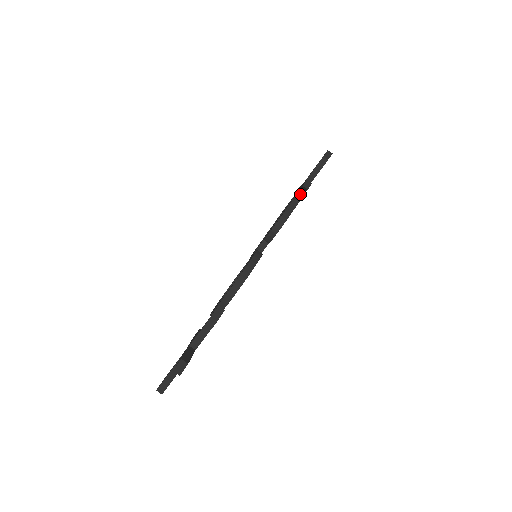
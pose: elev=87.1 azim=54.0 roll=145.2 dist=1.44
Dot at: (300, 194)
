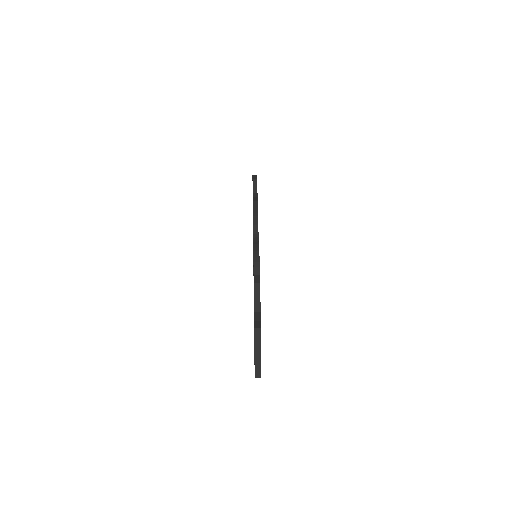
Dot at: (255, 201)
